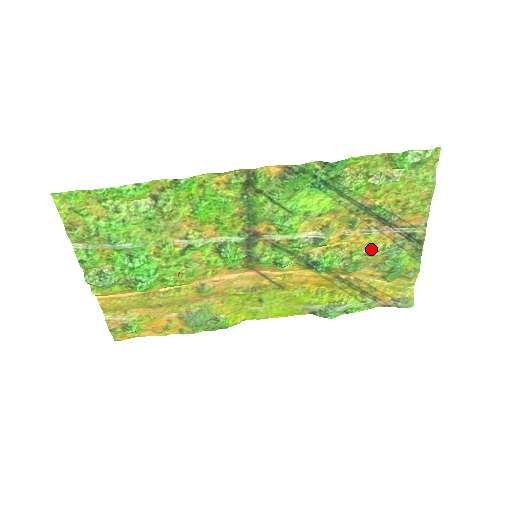
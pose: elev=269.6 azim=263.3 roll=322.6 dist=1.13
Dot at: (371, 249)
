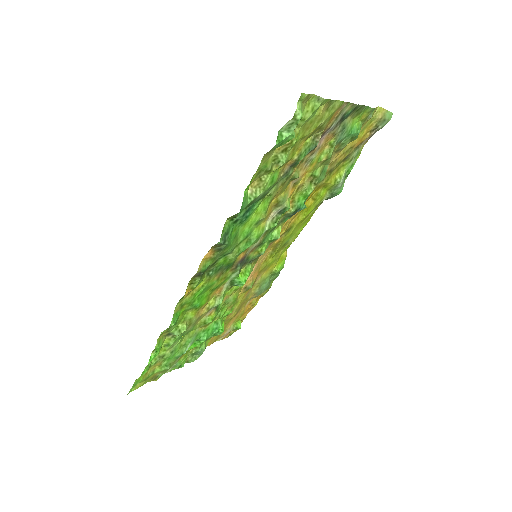
Dot at: (323, 159)
